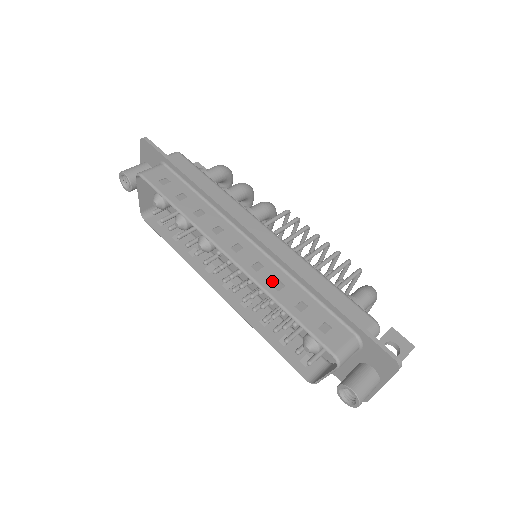
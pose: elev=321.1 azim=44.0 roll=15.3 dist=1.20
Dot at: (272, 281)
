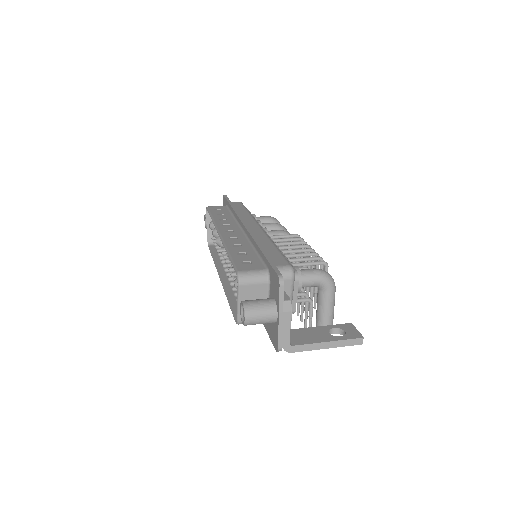
Dot at: (235, 243)
